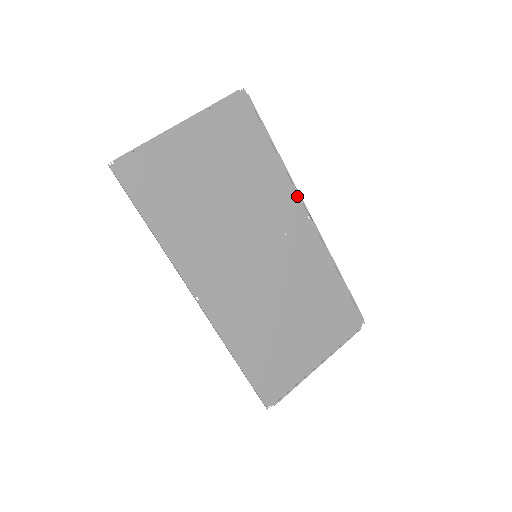
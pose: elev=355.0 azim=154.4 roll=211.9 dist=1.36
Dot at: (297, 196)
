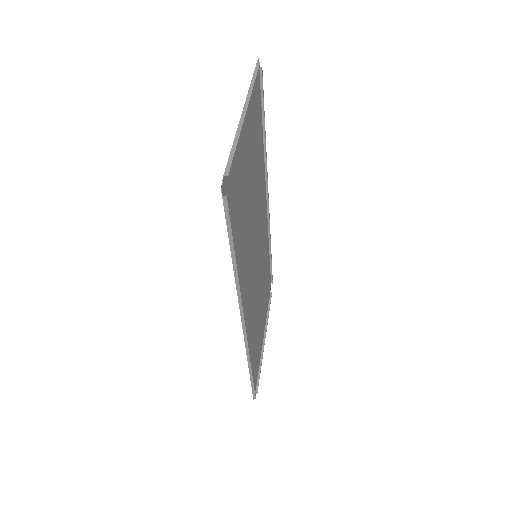
Dot at: (265, 181)
